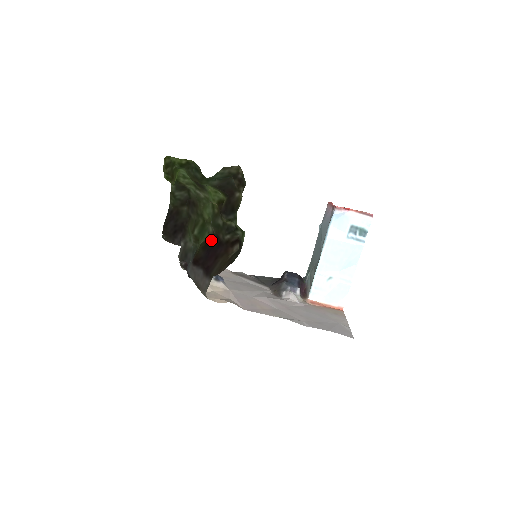
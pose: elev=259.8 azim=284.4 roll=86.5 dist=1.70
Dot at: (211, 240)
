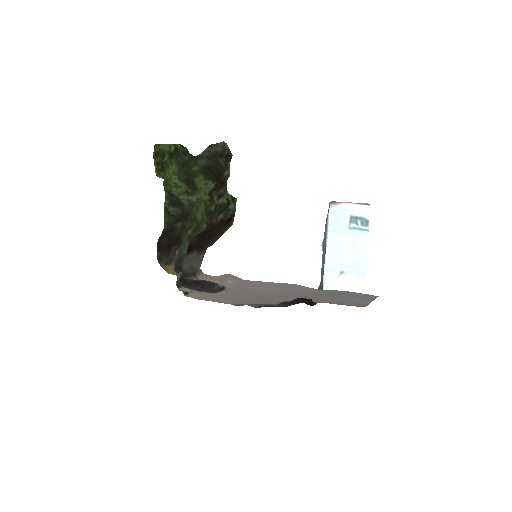
Dot at: (205, 229)
